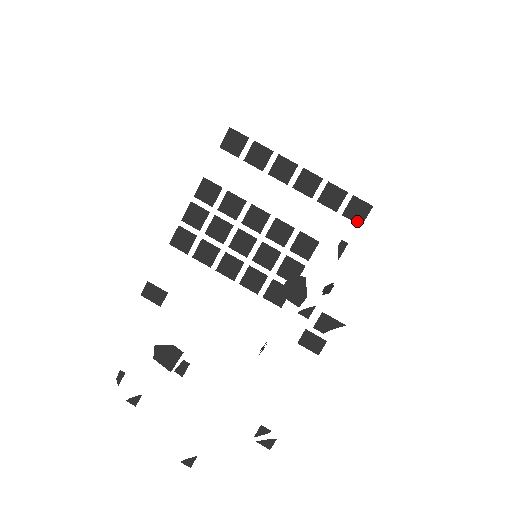
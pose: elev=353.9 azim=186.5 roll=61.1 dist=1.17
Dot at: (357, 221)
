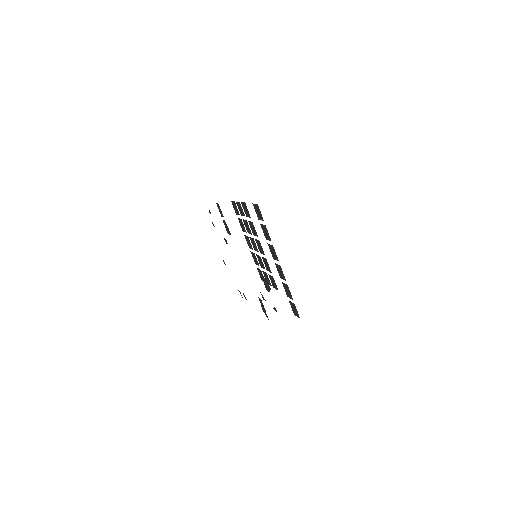
Dot at: (293, 311)
